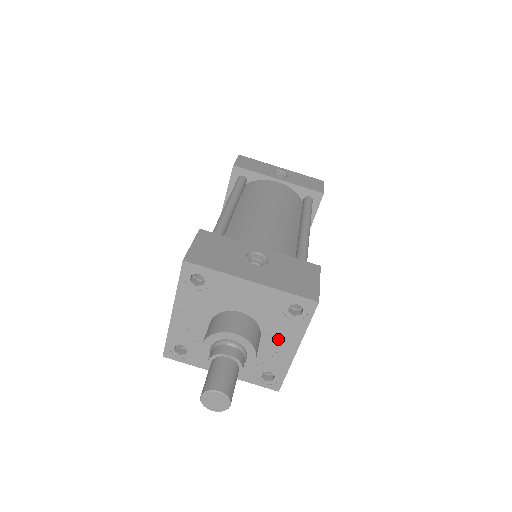
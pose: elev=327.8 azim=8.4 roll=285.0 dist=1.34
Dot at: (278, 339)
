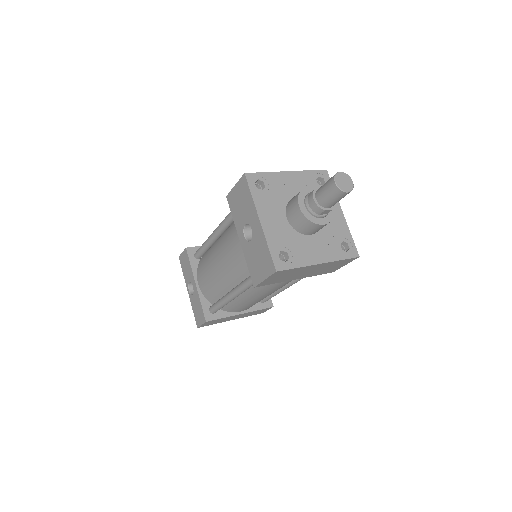
Dot at: occluded
